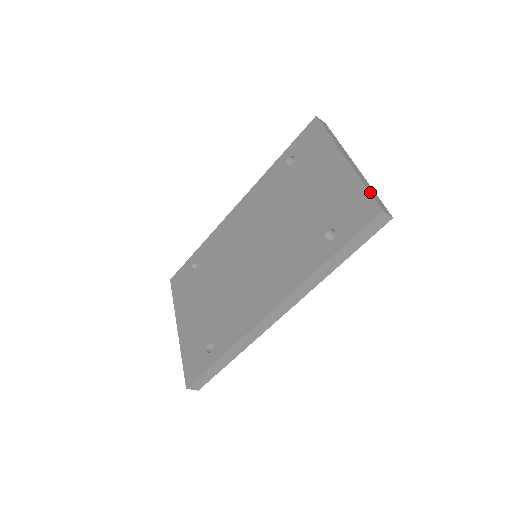
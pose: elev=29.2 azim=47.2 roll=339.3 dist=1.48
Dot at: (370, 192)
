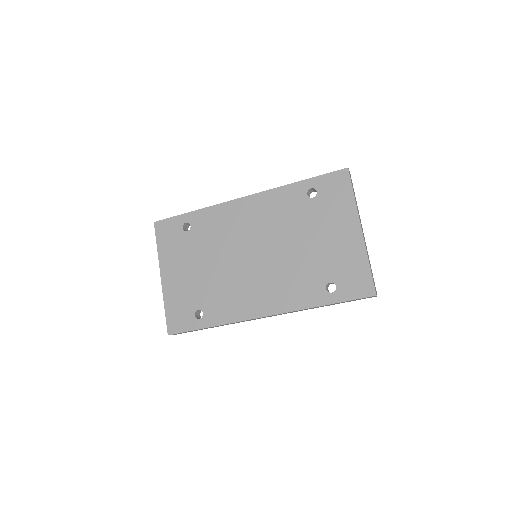
Dot at: occluded
